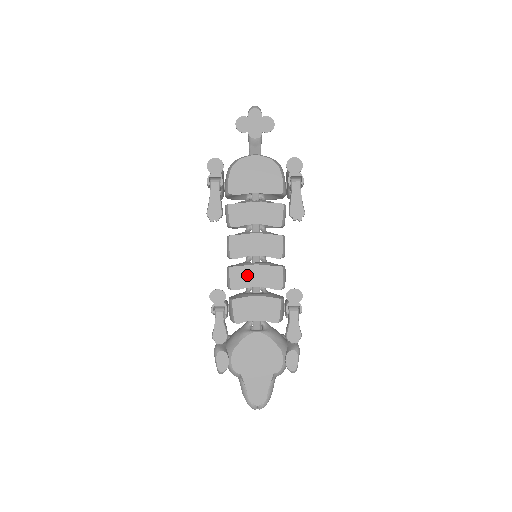
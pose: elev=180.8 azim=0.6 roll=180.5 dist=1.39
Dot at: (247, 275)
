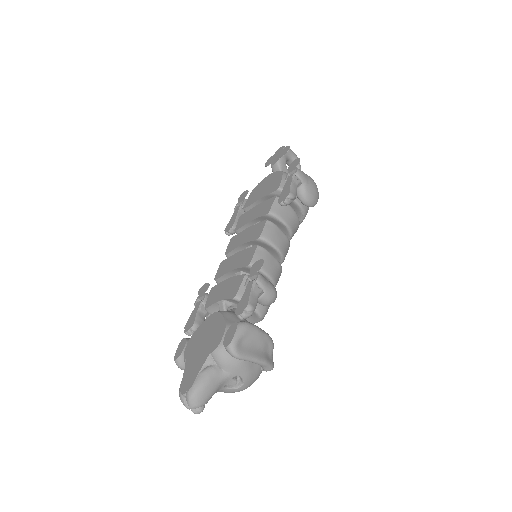
Dot at: (230, 263)
